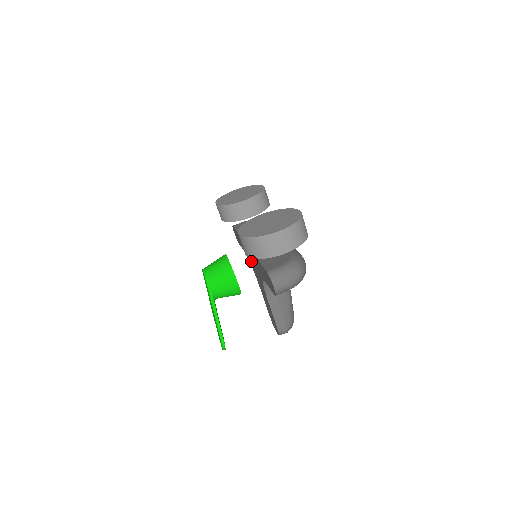
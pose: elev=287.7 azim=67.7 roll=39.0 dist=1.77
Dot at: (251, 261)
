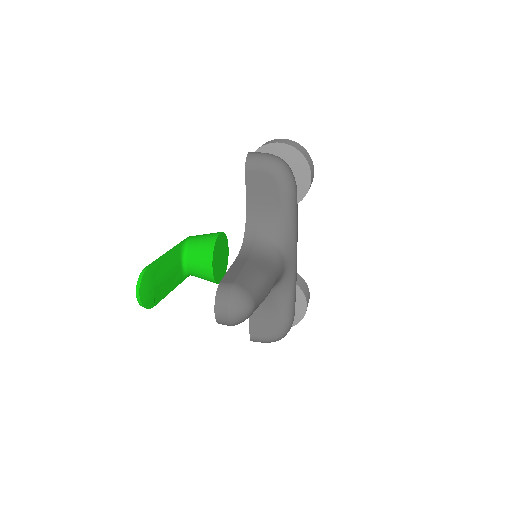
Dot at: occluded
